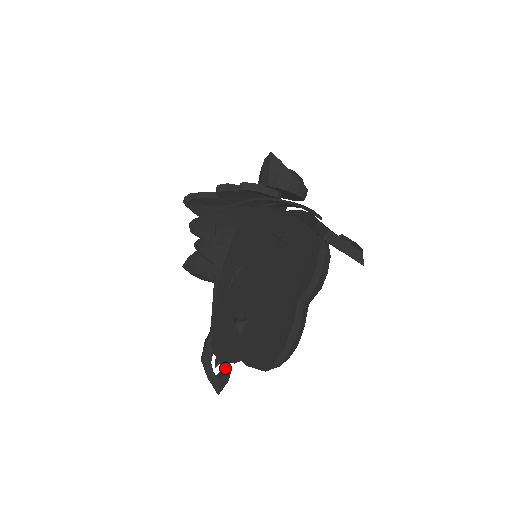
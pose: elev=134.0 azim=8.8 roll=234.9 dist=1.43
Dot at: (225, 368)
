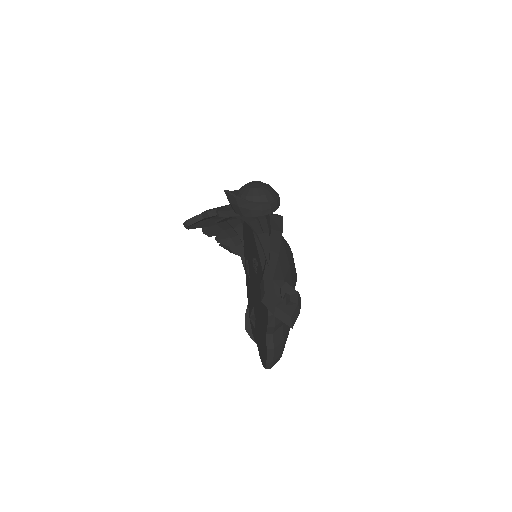
Dot at: occluded
